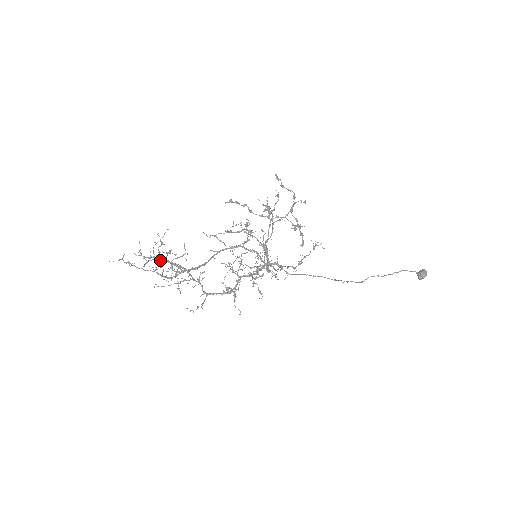
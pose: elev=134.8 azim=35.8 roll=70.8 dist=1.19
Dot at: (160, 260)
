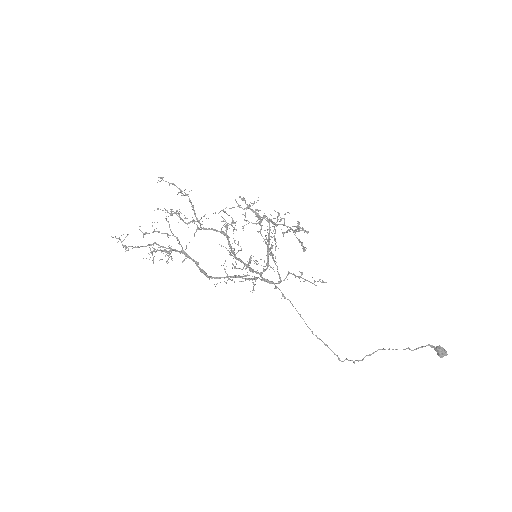
Dot at: (173, 184)
